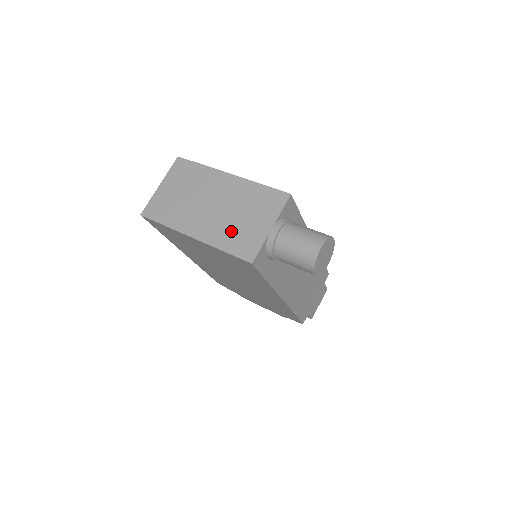
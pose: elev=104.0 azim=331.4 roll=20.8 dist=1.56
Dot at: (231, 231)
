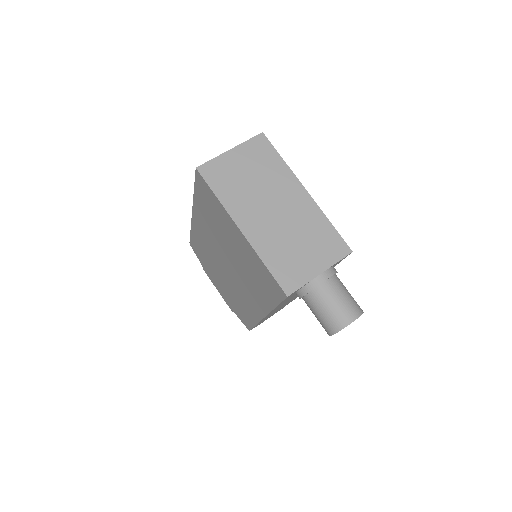
Dot at: (282, 250)
